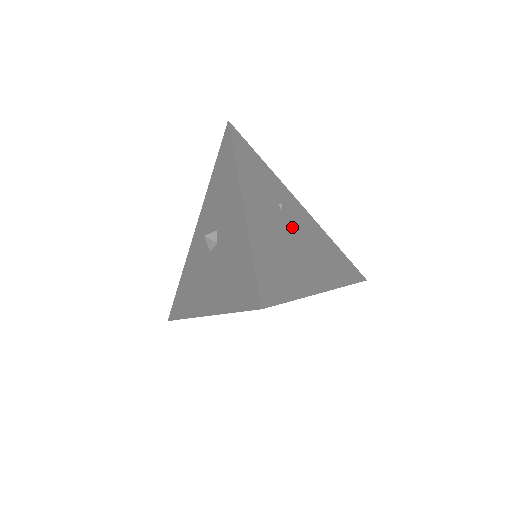
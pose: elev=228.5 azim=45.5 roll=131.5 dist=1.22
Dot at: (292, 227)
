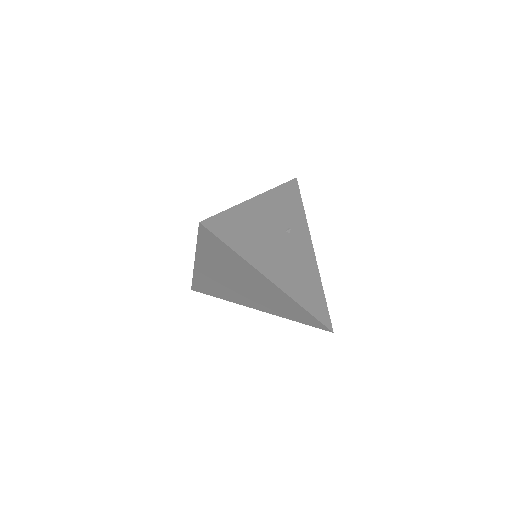
Dot at: (285, 243)
